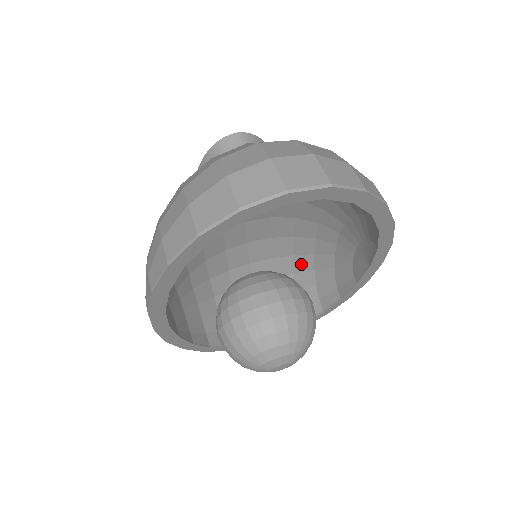
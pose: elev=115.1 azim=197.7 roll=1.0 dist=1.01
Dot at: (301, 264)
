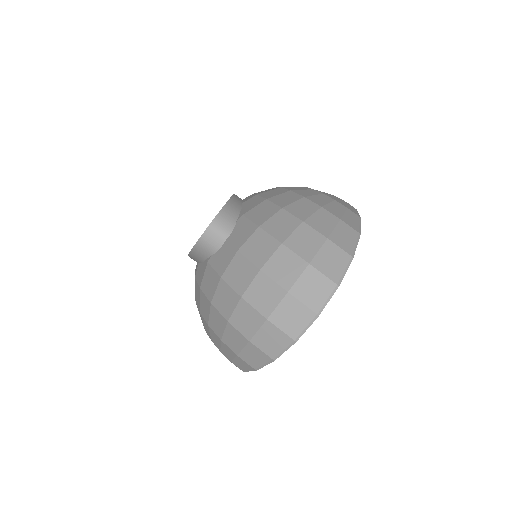
Dot at: occluded
